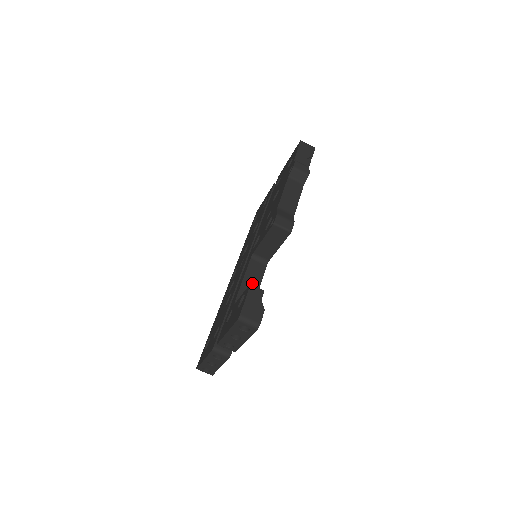
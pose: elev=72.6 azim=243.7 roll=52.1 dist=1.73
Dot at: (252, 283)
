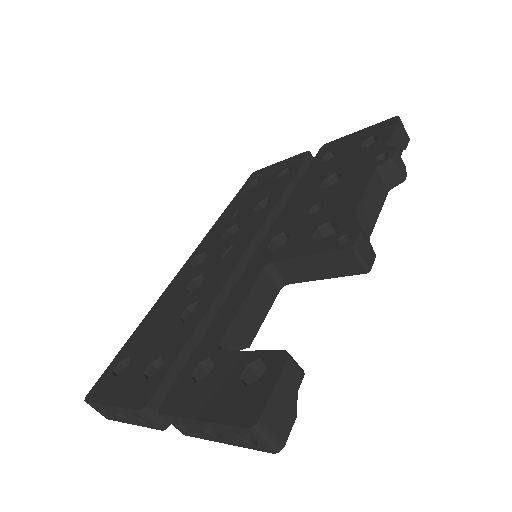
Dot at: (253, 315)
